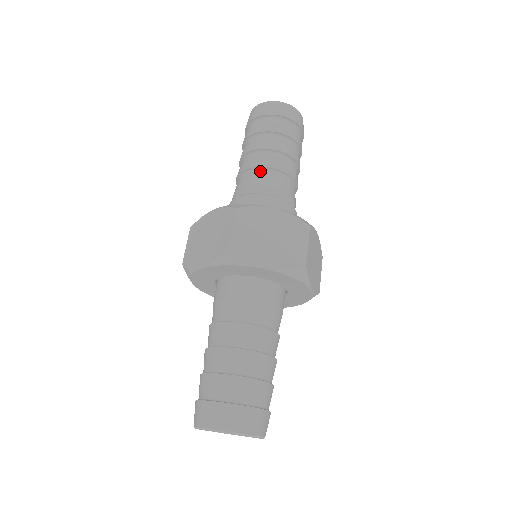
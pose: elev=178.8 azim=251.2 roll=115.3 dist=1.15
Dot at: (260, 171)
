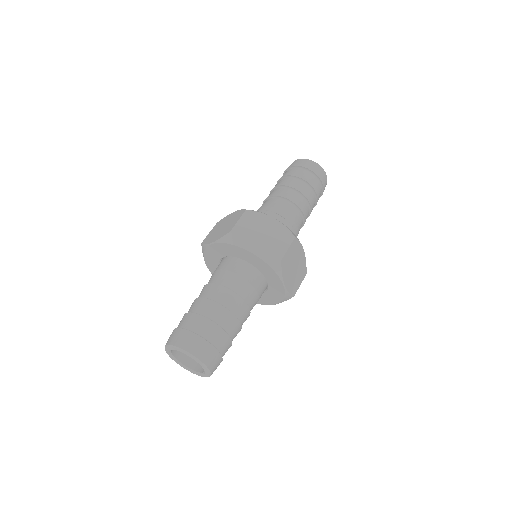
Dot at: (278, 199)
